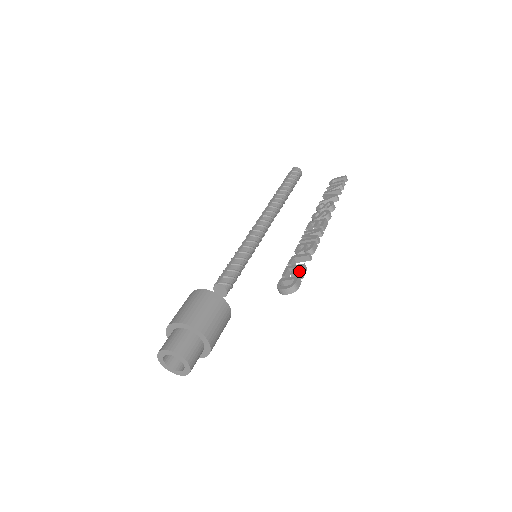
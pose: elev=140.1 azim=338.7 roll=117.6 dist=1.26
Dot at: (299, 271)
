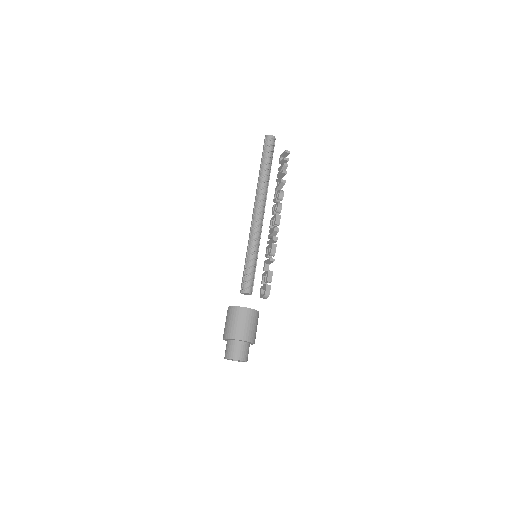
Dot at: (266, 279)
